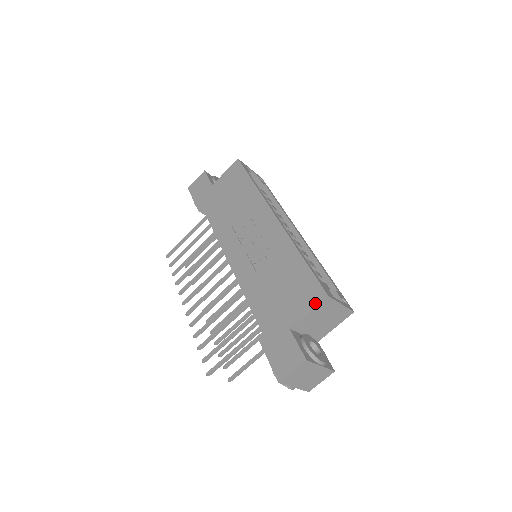
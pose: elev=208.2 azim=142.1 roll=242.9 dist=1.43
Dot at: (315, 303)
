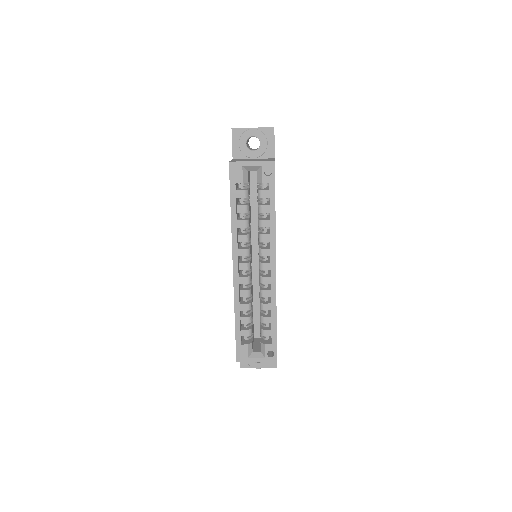
Dot at: occluded
